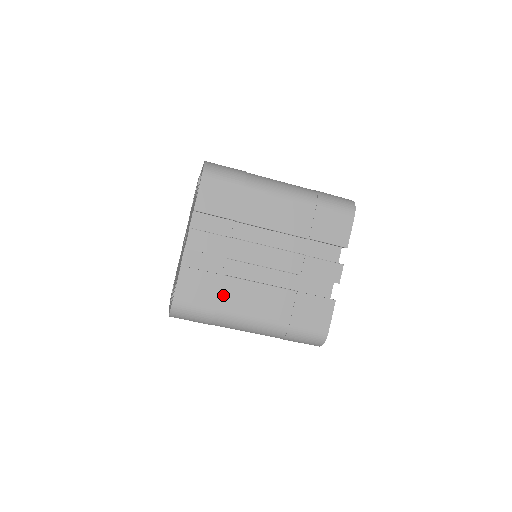
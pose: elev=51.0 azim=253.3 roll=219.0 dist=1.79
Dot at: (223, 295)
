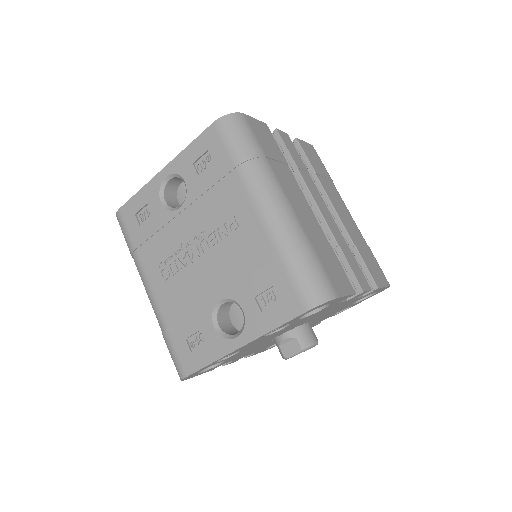
Dot at: (278, 165)
